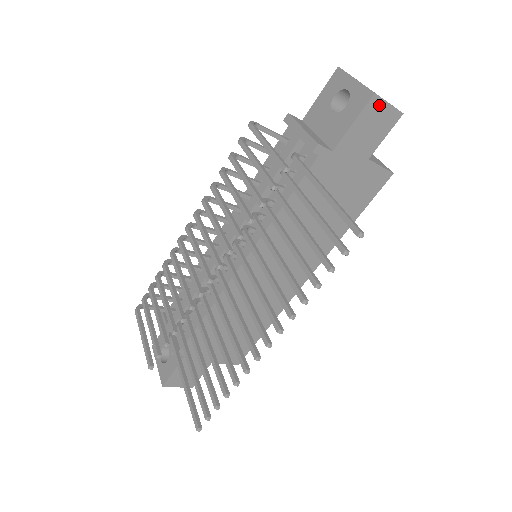
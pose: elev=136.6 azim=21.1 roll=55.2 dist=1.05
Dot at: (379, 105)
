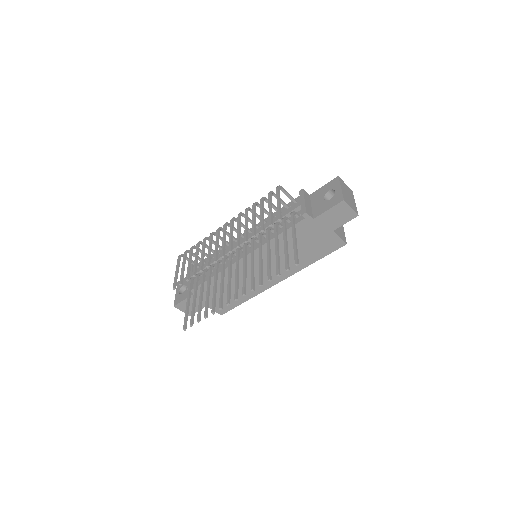
Dot at: (345, 206)
